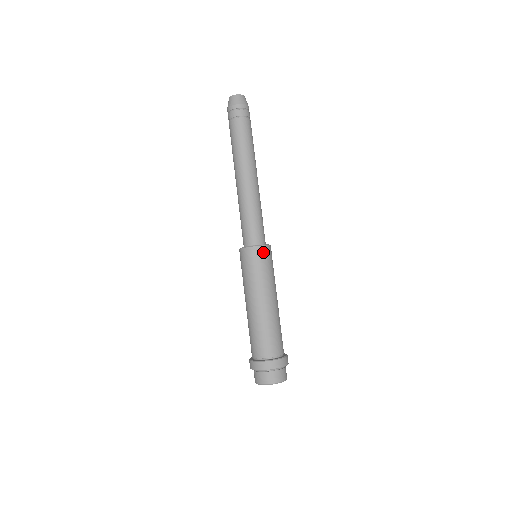
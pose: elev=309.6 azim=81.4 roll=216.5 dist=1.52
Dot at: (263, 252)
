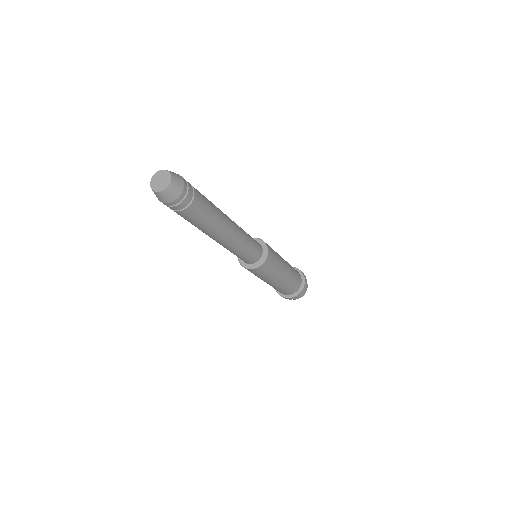
Dot at: (269, 260)
